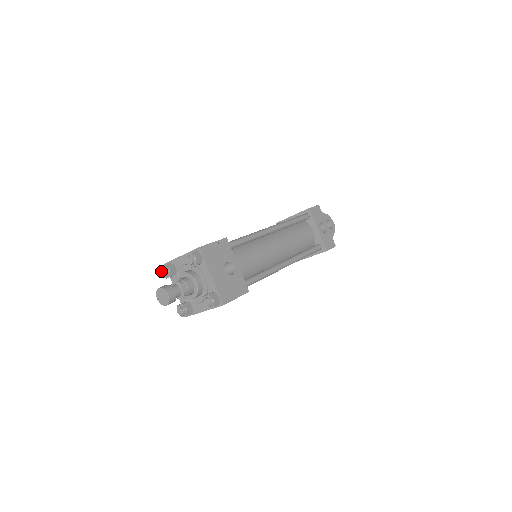
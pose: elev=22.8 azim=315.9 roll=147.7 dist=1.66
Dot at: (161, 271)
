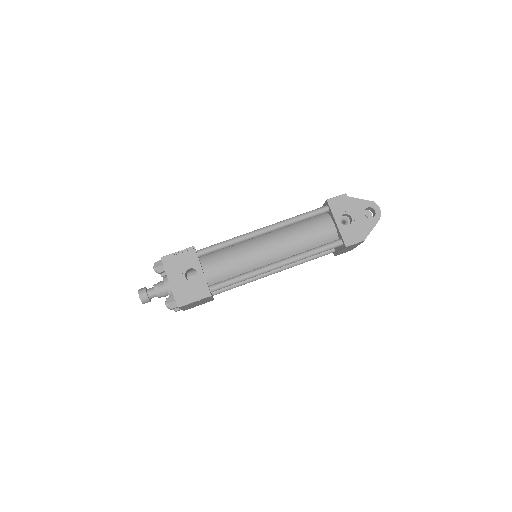
Dot at: occluded
